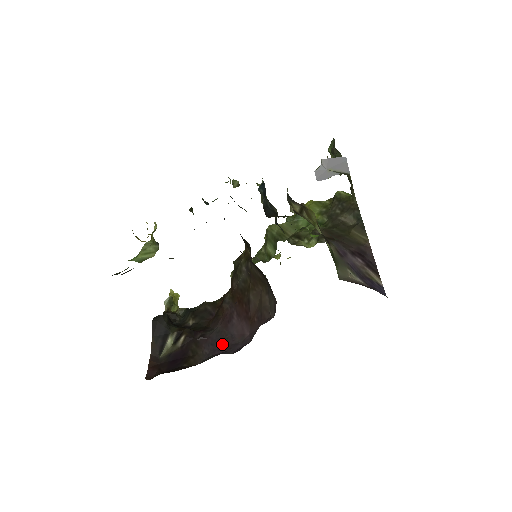
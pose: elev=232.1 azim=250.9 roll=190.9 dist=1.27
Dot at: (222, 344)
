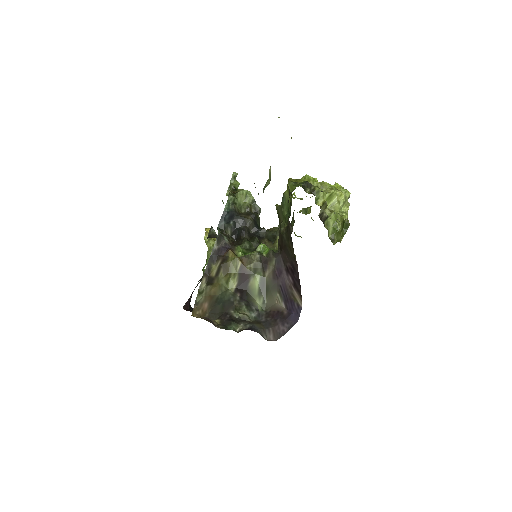
Dot at: occluded
